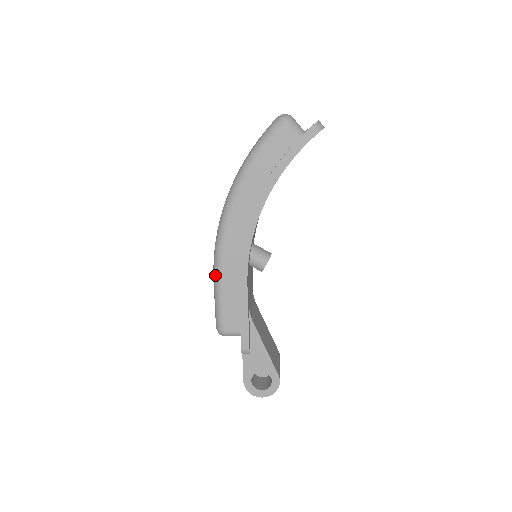
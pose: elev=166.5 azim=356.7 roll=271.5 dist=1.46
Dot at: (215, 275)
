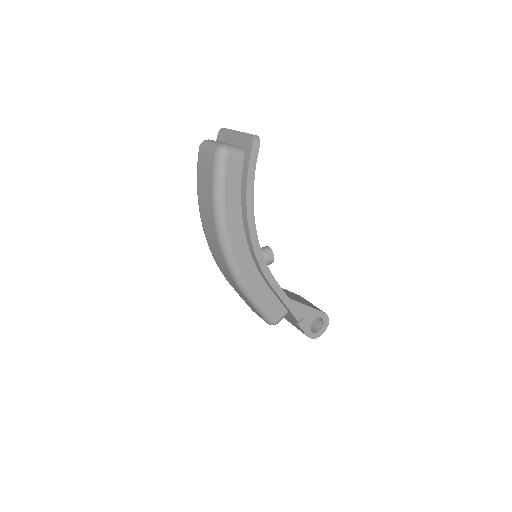
Dot at: (247, 295)
